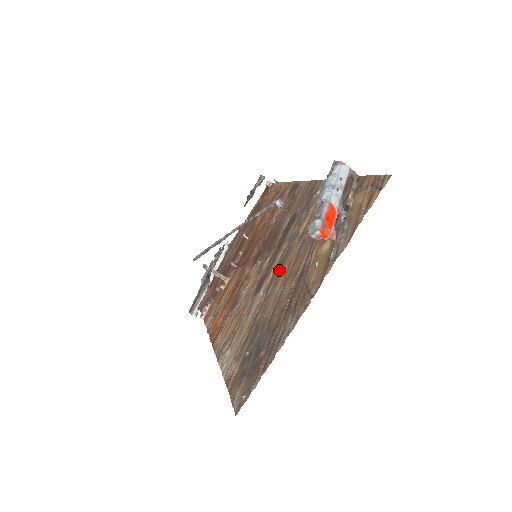
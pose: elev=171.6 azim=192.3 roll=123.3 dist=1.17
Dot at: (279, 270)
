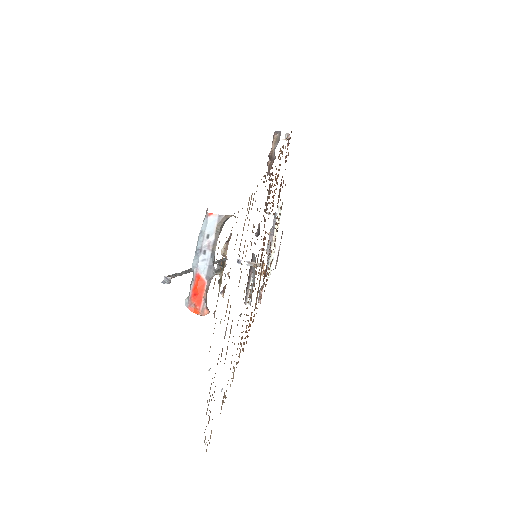
Dot at: occluded
